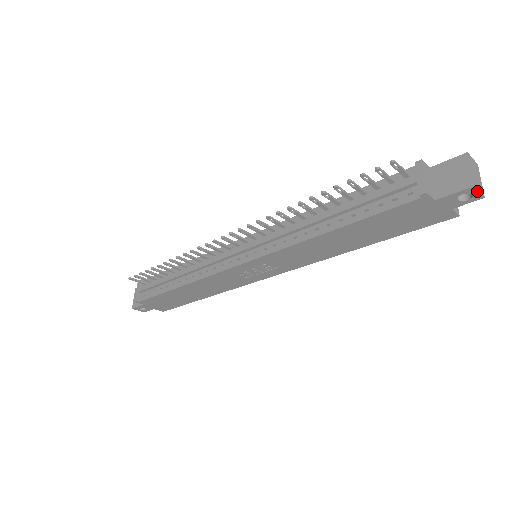
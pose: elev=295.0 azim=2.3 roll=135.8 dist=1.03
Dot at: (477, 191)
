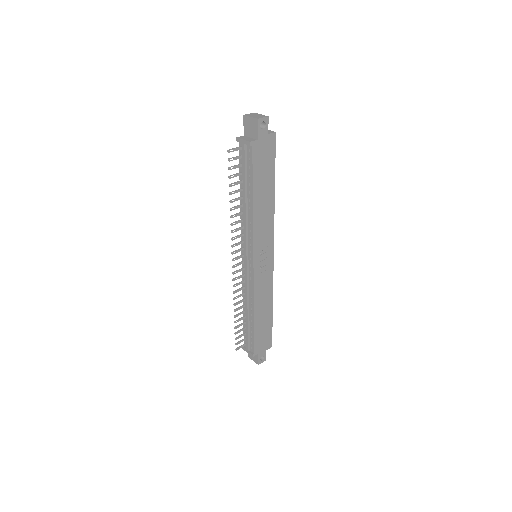
Dot at: (262, 119)
